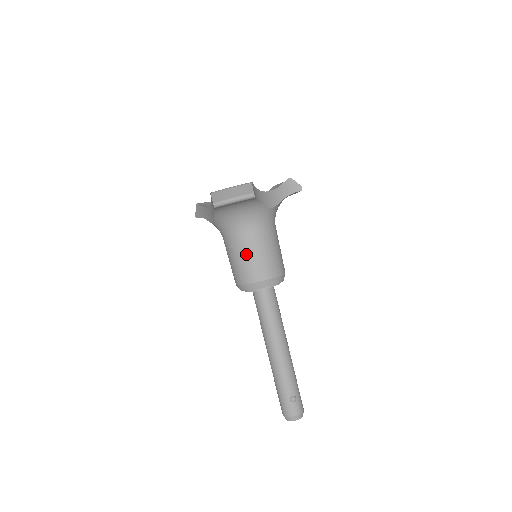
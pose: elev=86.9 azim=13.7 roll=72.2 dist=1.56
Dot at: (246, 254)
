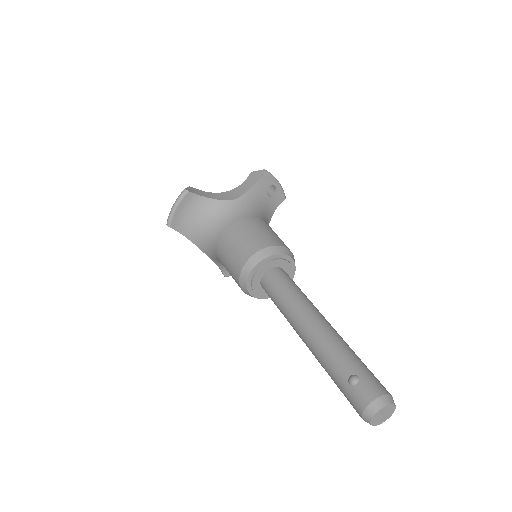
Dot at: (226, 251)
